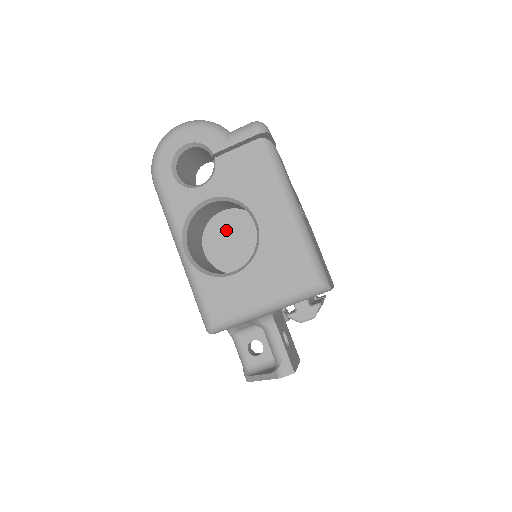
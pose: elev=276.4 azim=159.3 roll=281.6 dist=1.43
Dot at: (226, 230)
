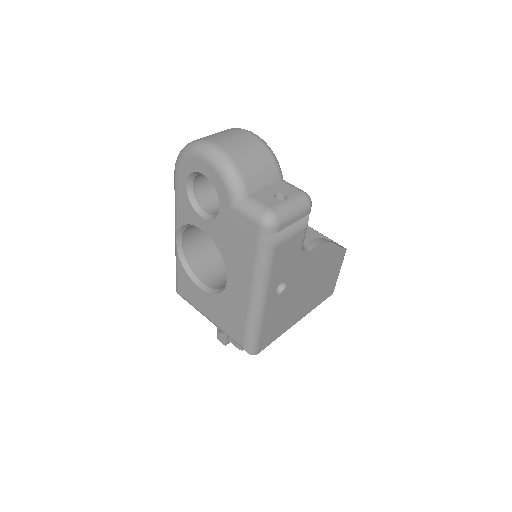
Dot at: occluded
